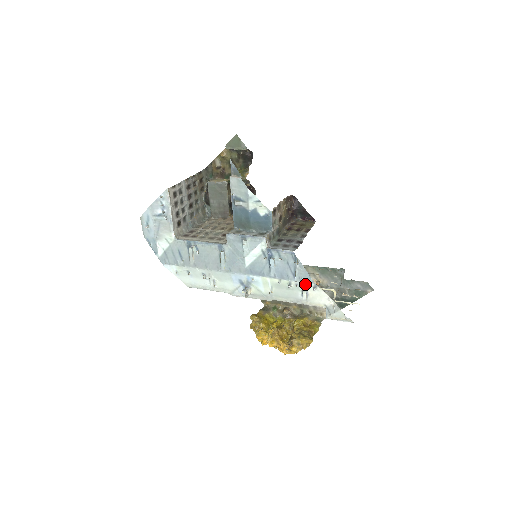
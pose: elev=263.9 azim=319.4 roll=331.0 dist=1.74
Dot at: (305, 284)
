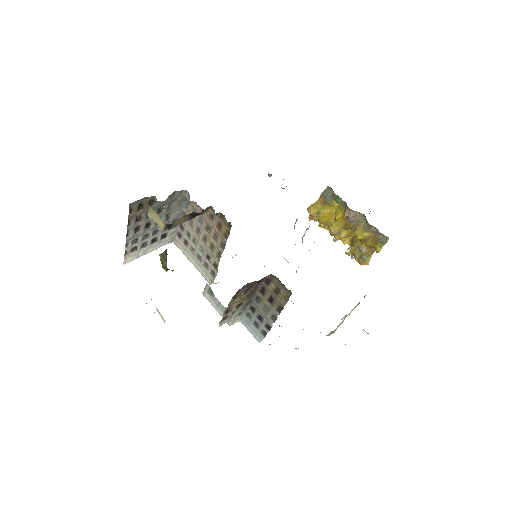
Dot at: occluded
